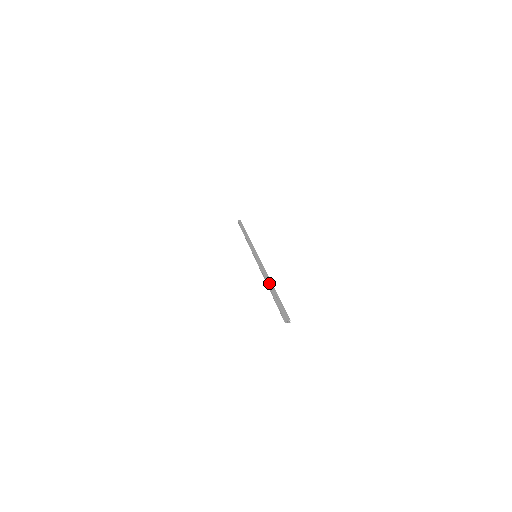
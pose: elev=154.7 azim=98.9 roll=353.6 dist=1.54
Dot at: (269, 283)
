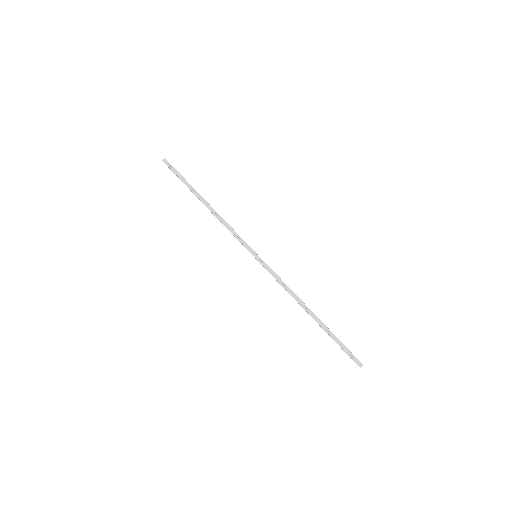
Dot at: (309, 312)
